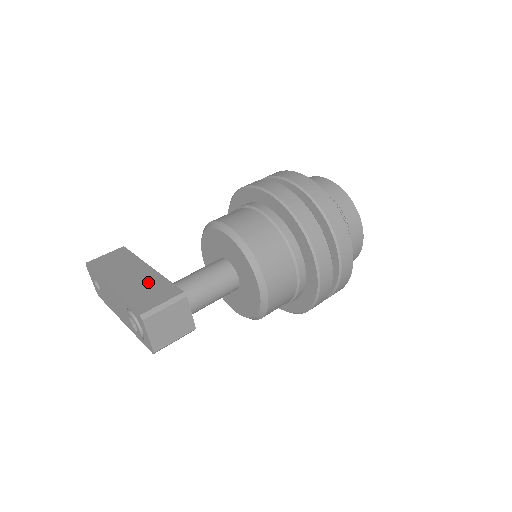
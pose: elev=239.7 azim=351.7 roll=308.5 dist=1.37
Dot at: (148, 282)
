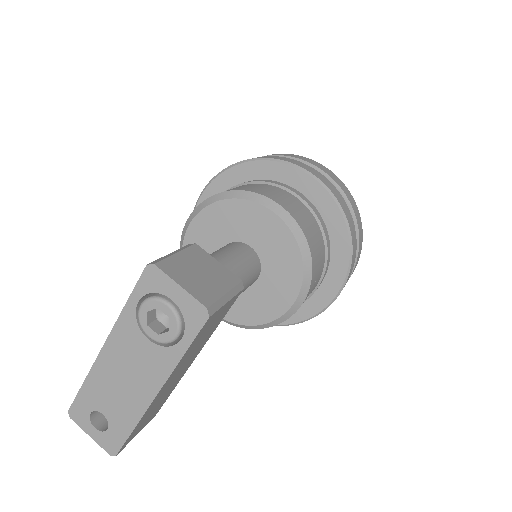
Dot at: occluded
